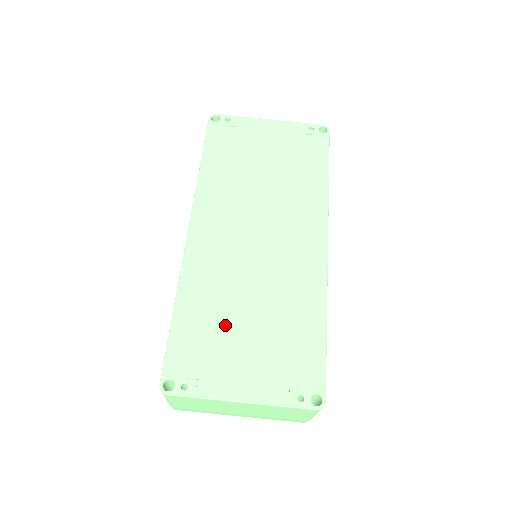
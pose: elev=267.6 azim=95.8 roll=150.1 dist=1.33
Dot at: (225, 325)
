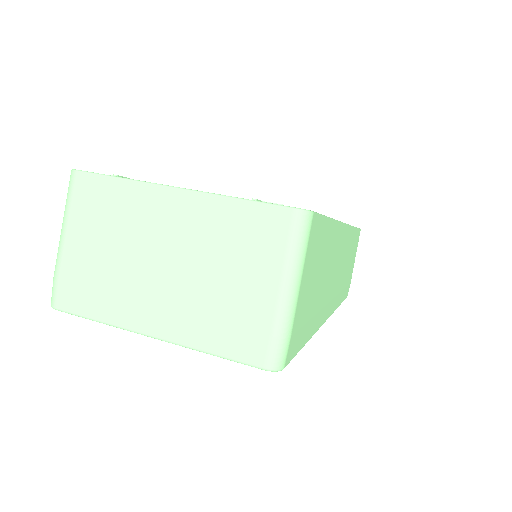
Dot at: occluded
